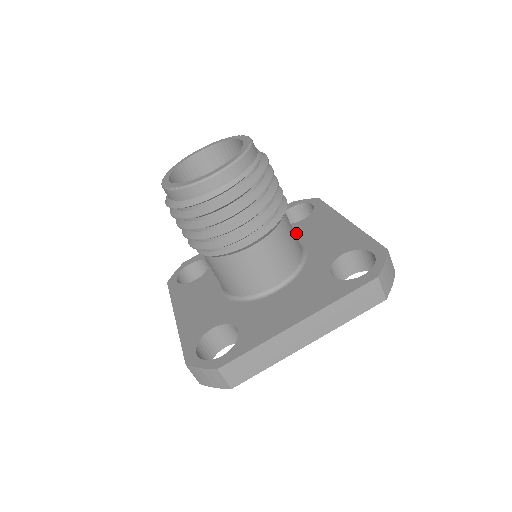
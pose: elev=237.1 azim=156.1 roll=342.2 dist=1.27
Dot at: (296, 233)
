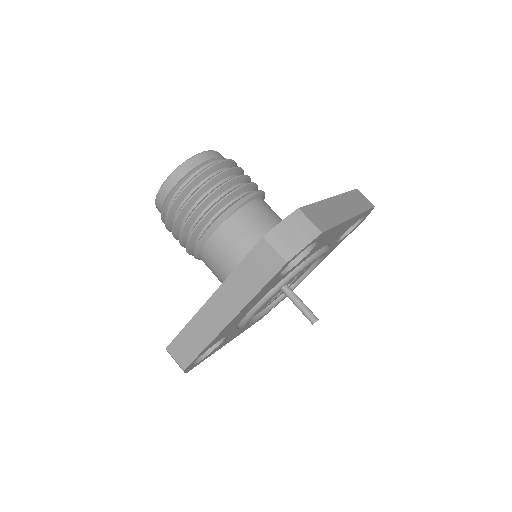
Dot at: occluded
